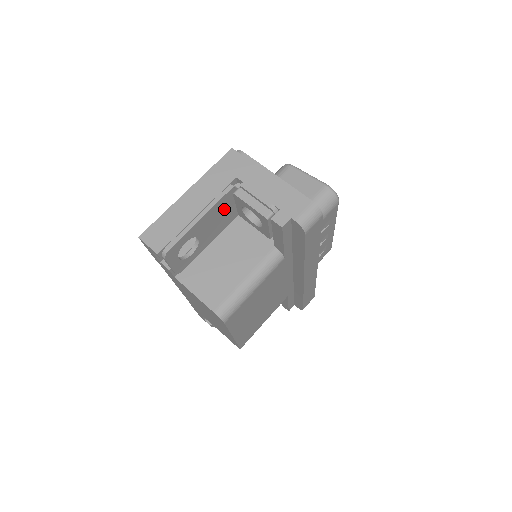
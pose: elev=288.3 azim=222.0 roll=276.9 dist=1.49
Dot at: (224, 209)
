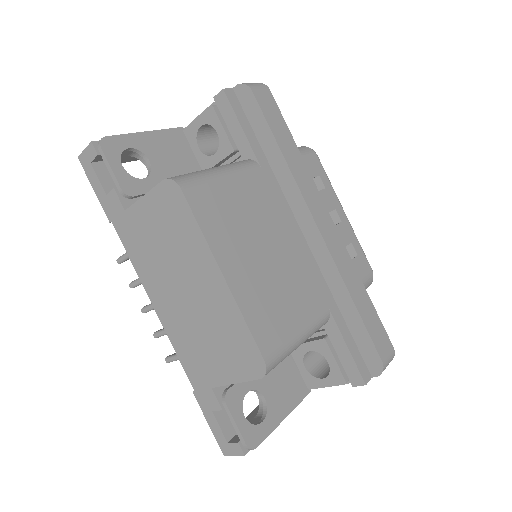
Dot at: (179, 149)
